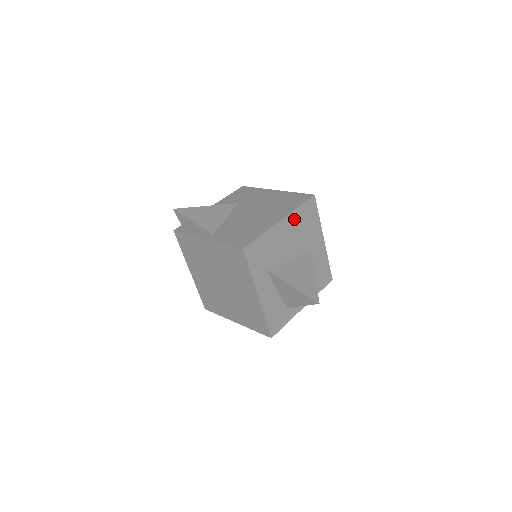
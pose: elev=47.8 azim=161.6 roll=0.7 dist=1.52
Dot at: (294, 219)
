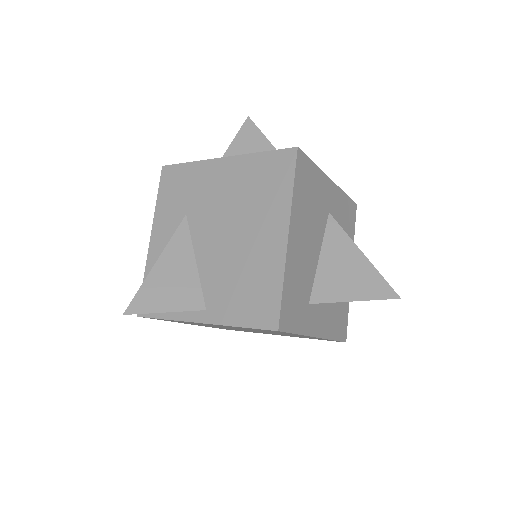
Dot at: (297, 211)
